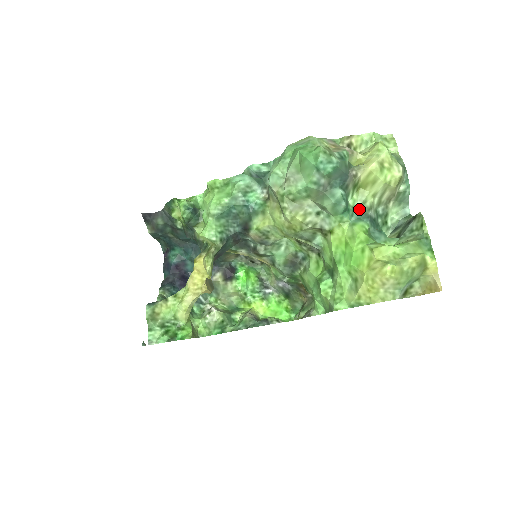
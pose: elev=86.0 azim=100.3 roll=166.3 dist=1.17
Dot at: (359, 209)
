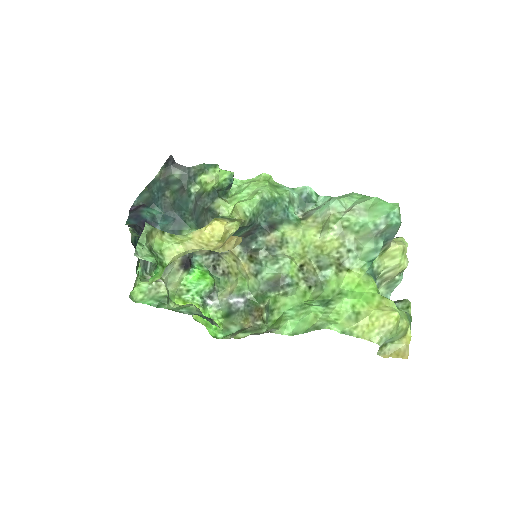
Dot at: (374, 269)
